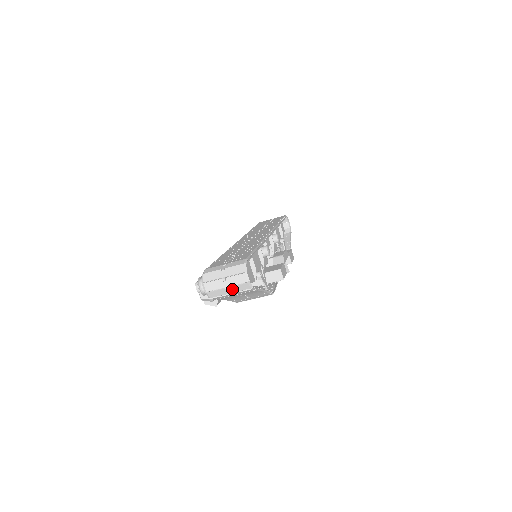
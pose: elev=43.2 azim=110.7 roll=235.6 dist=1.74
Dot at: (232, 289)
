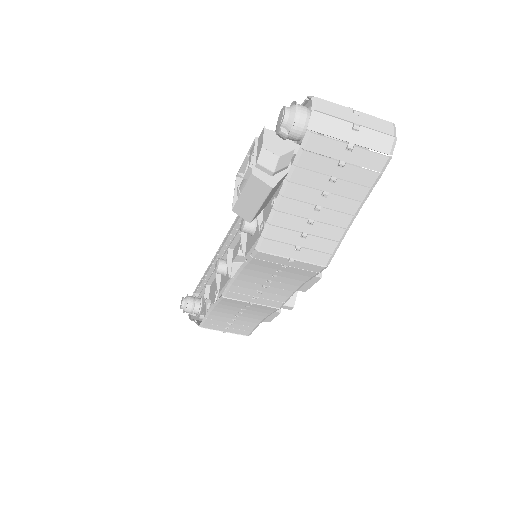
Dot at: (361, 134)
